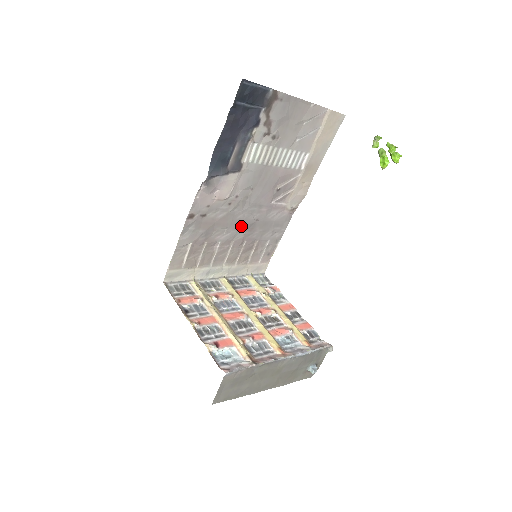
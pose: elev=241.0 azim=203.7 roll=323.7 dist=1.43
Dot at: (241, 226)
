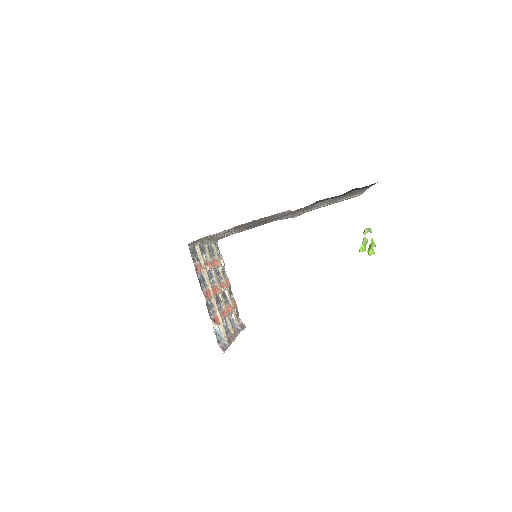
Dot at: occluded
